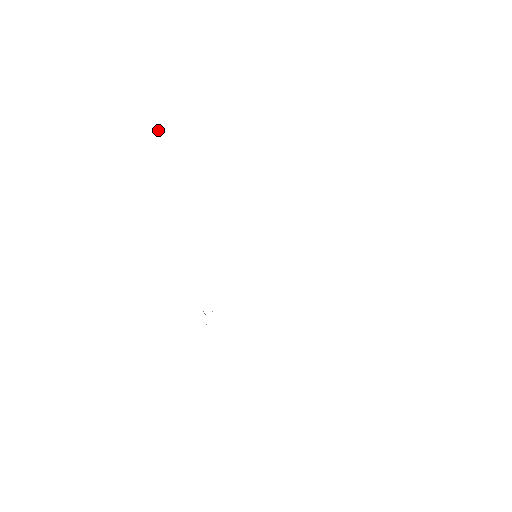
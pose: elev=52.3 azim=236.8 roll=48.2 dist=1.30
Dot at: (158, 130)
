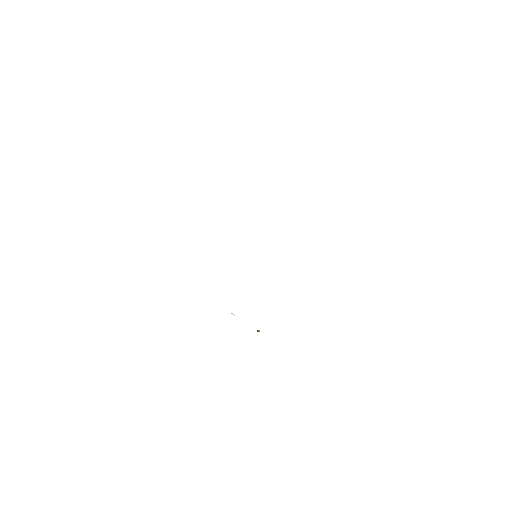
Dot at: occluded
